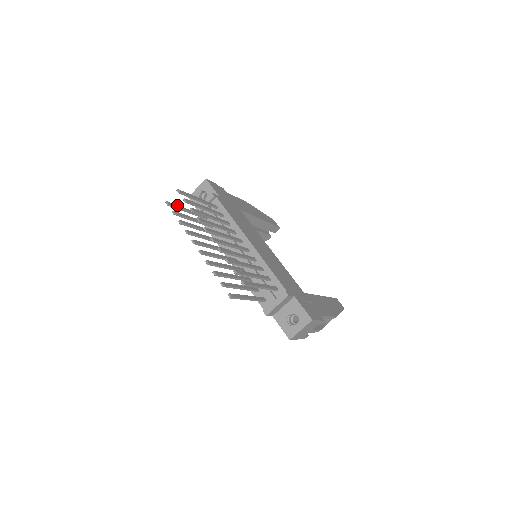
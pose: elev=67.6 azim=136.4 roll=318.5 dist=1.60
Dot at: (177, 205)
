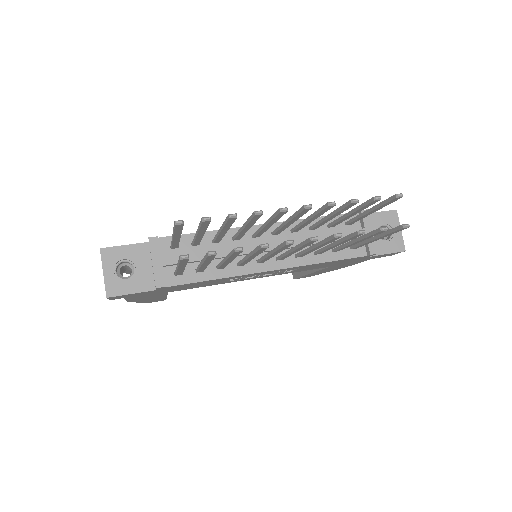
Dot at: (178, 260)
